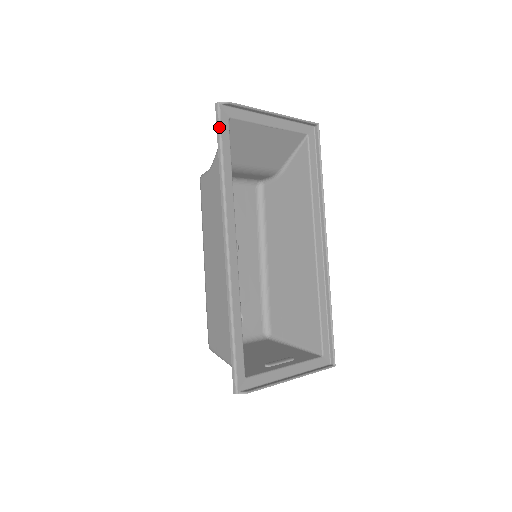
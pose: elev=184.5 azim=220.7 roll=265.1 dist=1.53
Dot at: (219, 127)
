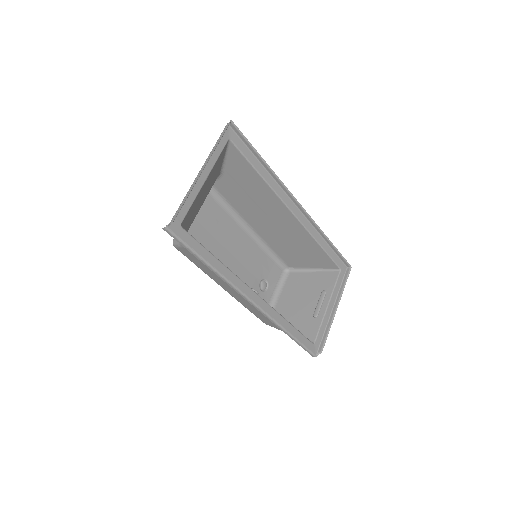
Dot at: (182, 243)
